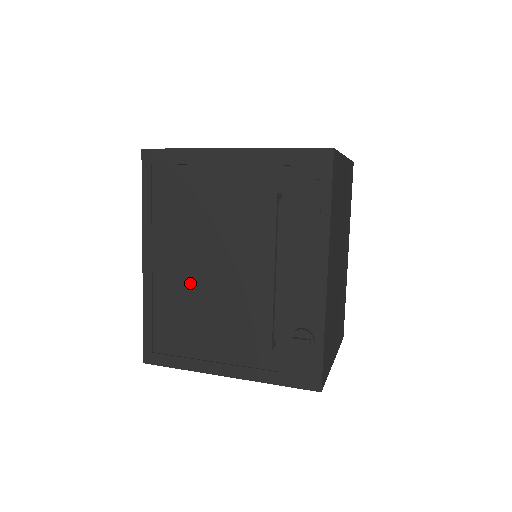
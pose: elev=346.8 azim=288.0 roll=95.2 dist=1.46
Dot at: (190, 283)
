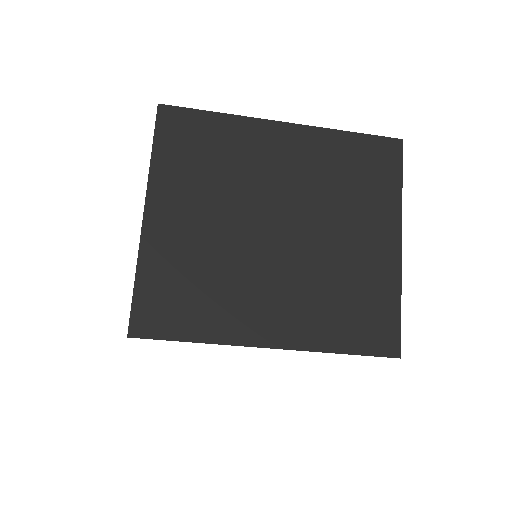
Dot at: occluded
